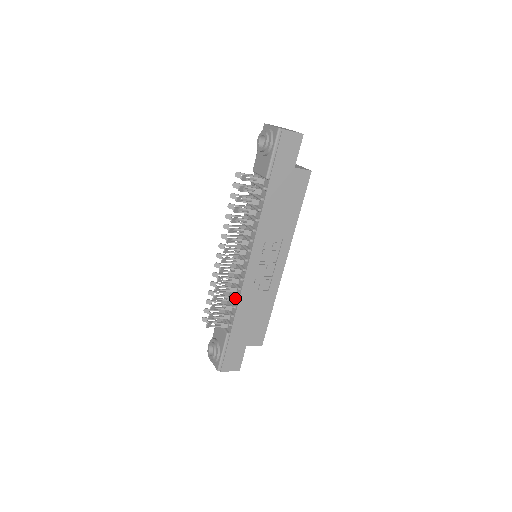
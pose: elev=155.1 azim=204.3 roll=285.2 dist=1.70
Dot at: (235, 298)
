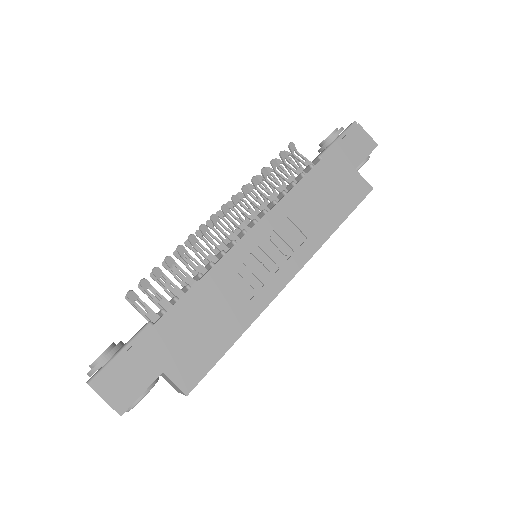
Dot at: (198, 273)
